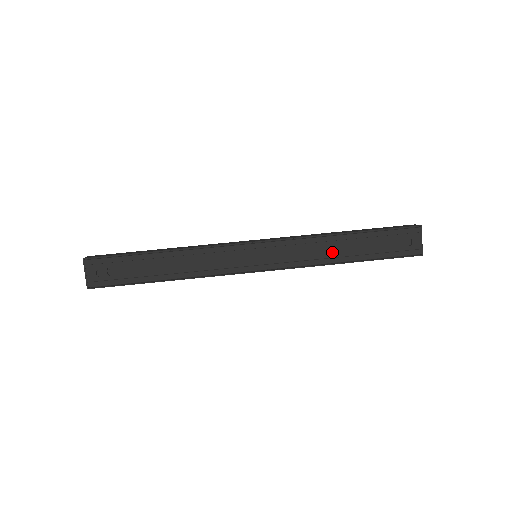
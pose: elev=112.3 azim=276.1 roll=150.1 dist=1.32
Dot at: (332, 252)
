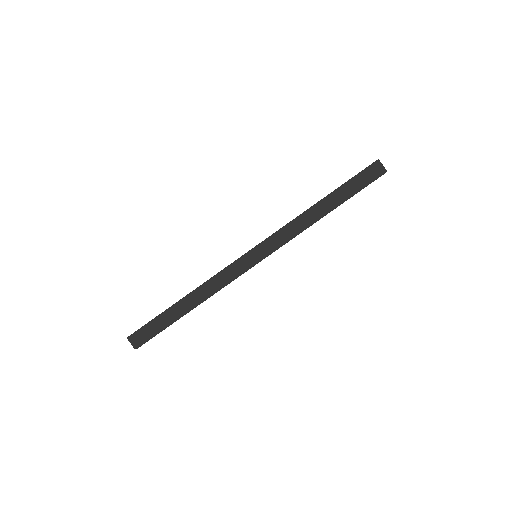
Dot at: occluded
